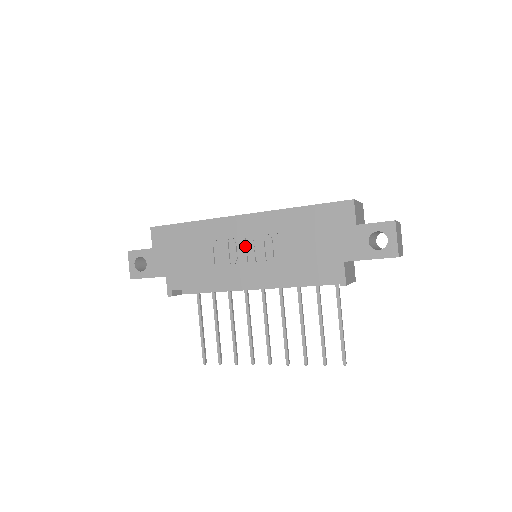
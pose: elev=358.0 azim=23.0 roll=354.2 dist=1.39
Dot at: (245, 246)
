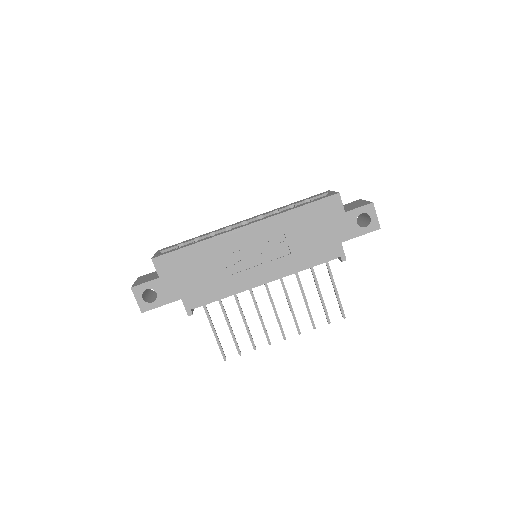
Dot at: (255, 252)
